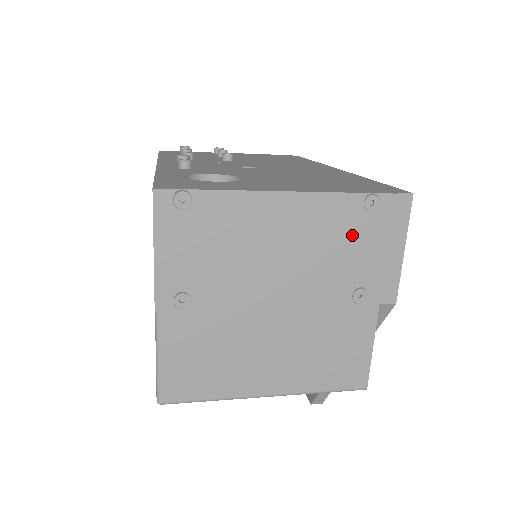
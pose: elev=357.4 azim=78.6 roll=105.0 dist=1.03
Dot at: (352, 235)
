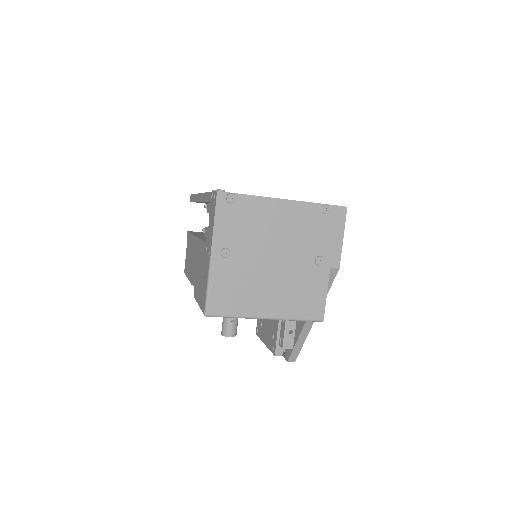
Dot at: (315, 226)
